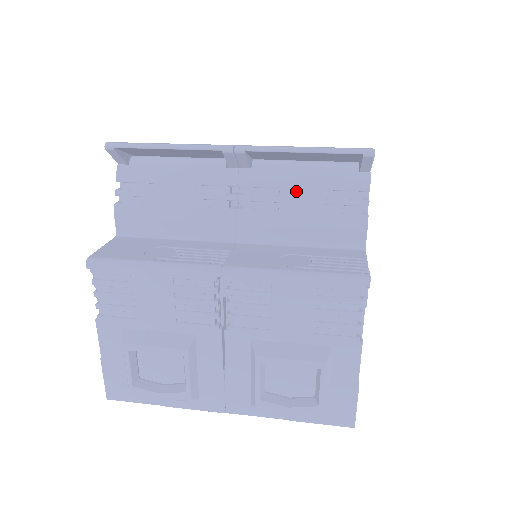
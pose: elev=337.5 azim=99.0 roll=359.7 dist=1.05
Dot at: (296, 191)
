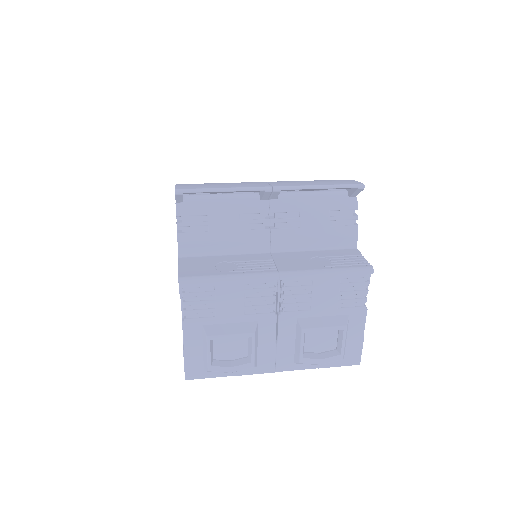
Dot at: (311, 213)
